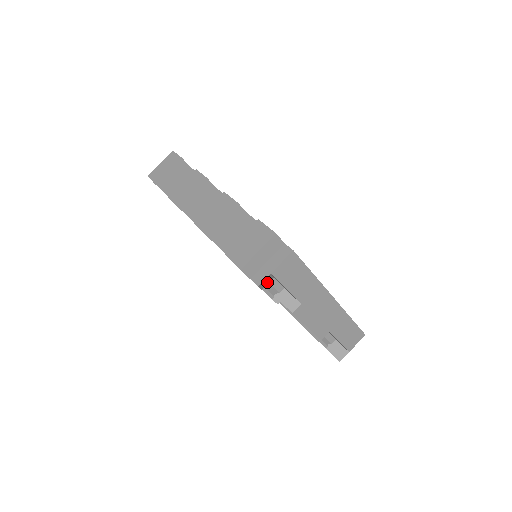
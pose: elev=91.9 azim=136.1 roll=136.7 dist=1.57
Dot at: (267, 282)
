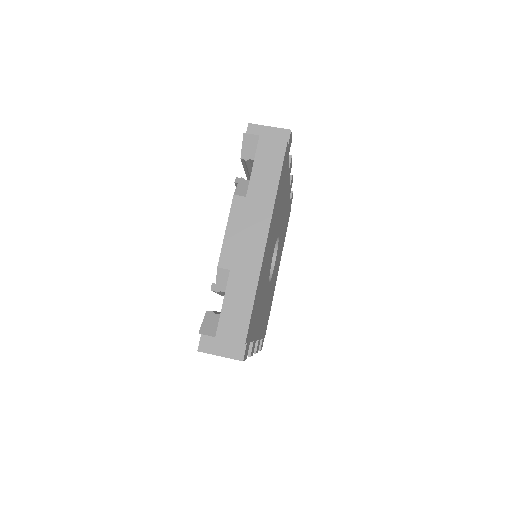
Dot at: (250, 154)
